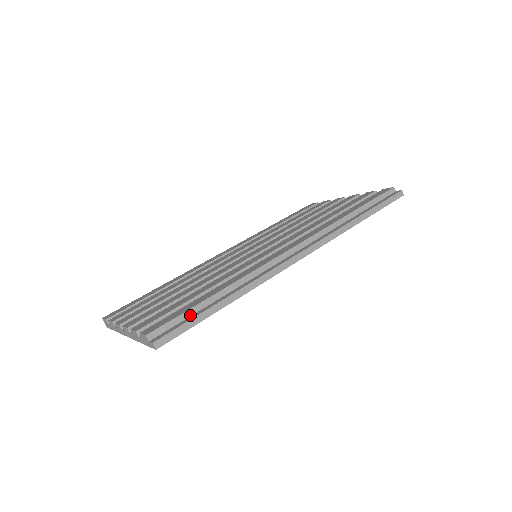
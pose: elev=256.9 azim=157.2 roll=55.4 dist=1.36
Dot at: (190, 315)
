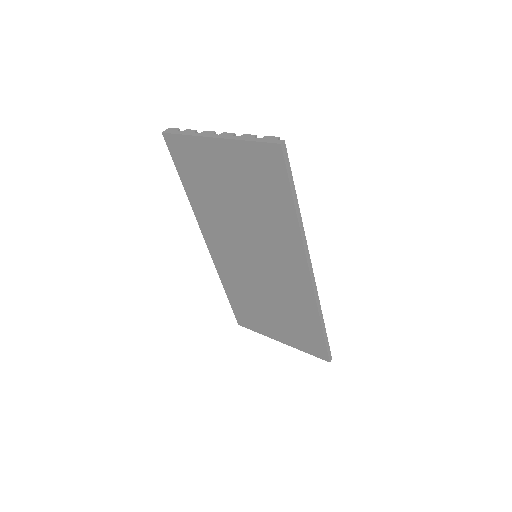
Dot at: occluded
